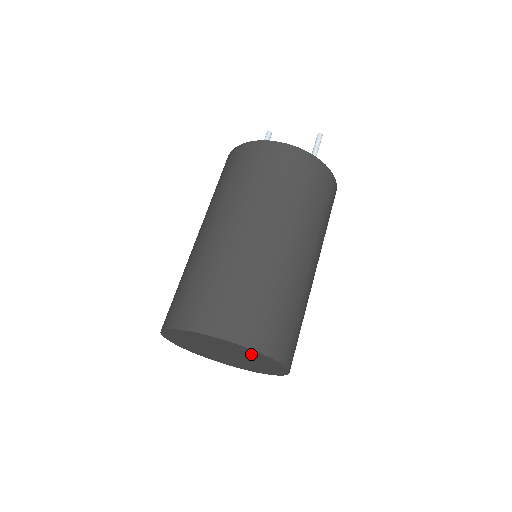
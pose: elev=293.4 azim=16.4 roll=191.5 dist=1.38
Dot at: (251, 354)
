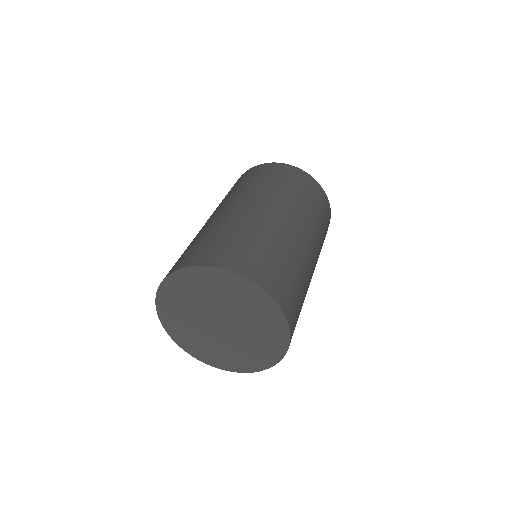
Dot at: (260, 310)
